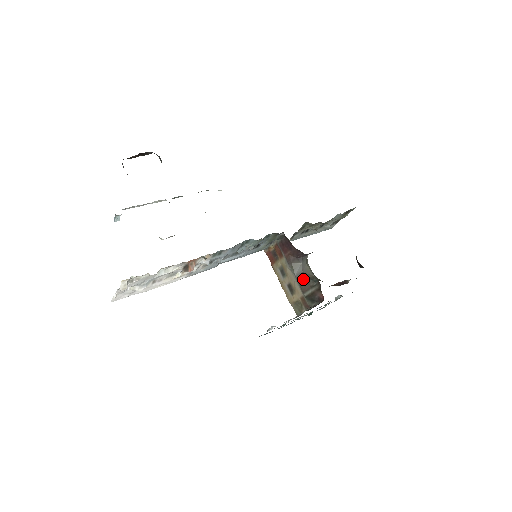
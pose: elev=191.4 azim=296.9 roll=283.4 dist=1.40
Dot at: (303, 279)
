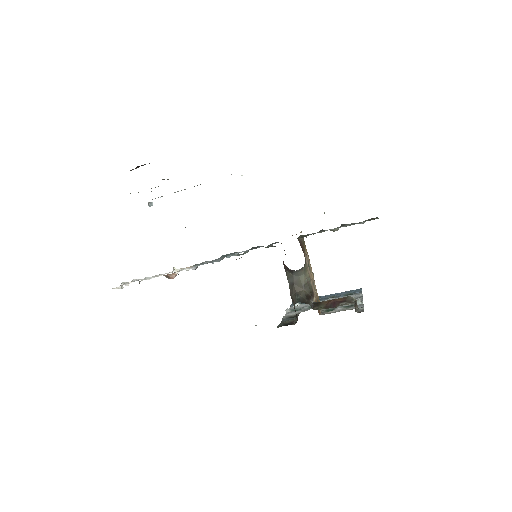
Dot at: (292, 291)
